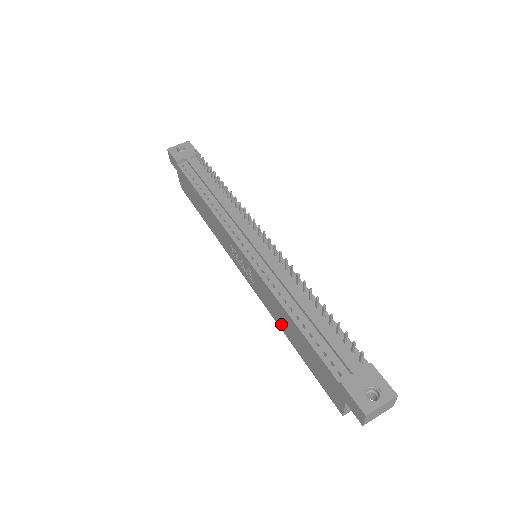
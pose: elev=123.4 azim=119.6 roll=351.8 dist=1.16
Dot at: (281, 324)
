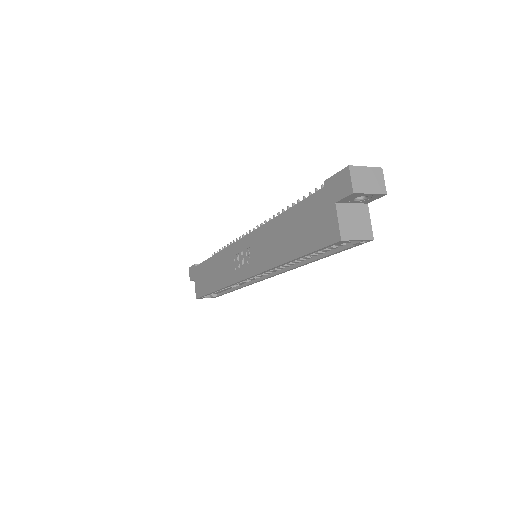
Dot at: (276, 255)
